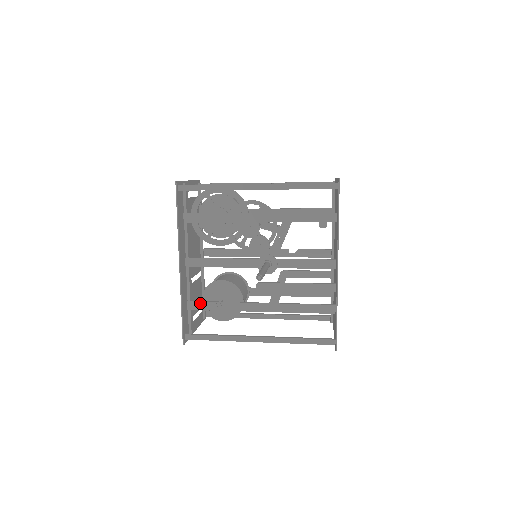
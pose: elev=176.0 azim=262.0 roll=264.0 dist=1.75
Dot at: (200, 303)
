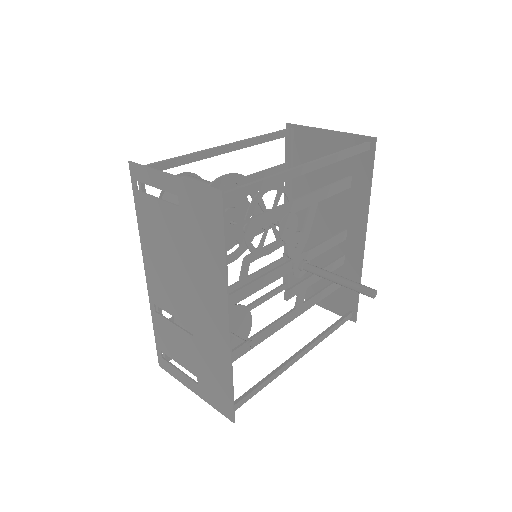
Dot at: occluded
